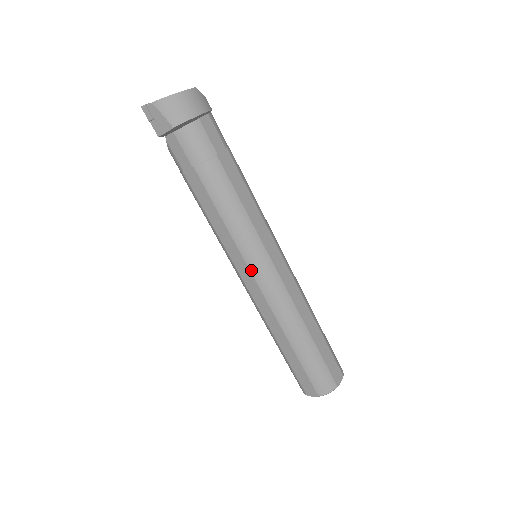
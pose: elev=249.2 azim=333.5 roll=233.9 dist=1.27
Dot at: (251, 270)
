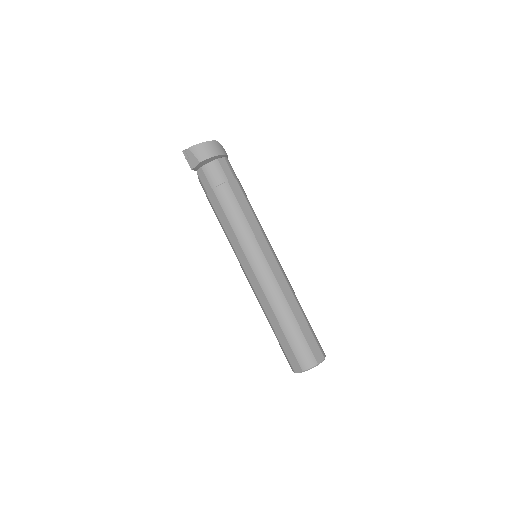
Dot at: (249, 262)
